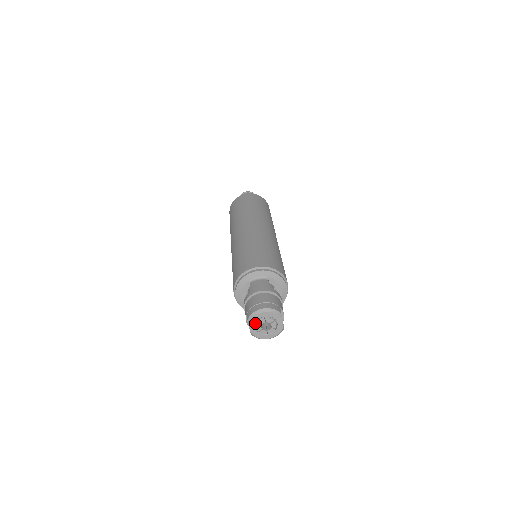
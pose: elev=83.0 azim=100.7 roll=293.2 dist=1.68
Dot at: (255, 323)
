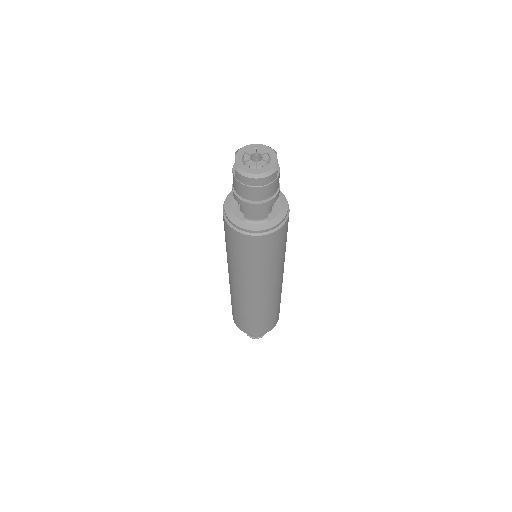
Dot at: (243, 155)
